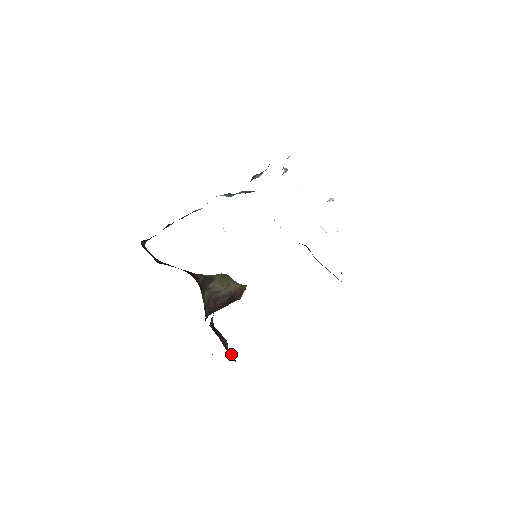
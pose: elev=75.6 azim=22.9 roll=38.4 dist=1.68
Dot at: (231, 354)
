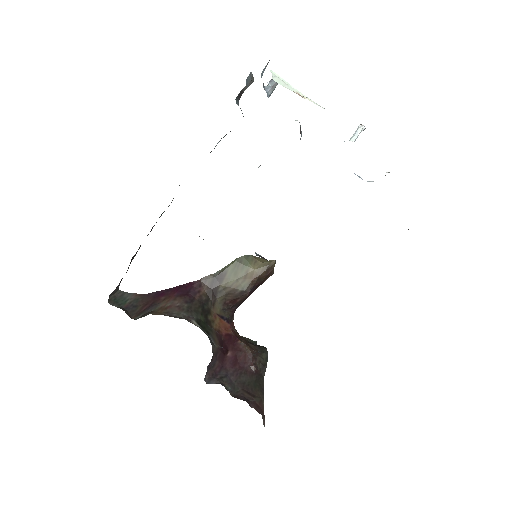
Dot at: (263, 360)
